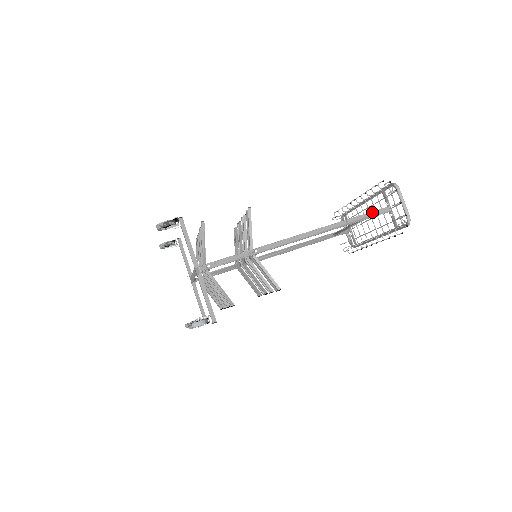
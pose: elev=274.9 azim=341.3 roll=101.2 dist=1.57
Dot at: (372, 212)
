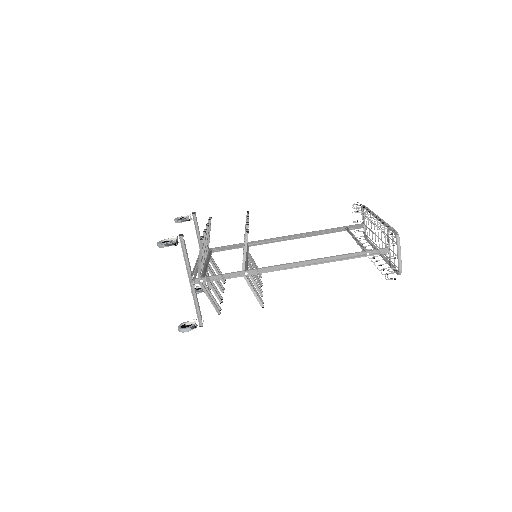
Dot at: (369, 251)
